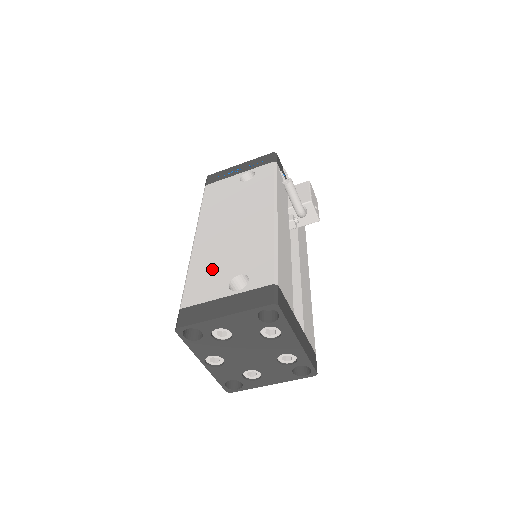
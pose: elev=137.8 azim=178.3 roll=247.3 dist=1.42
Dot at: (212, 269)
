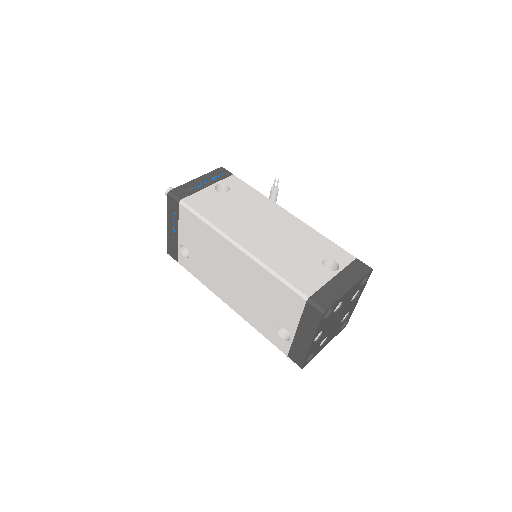
Dot at: (295, 263)
